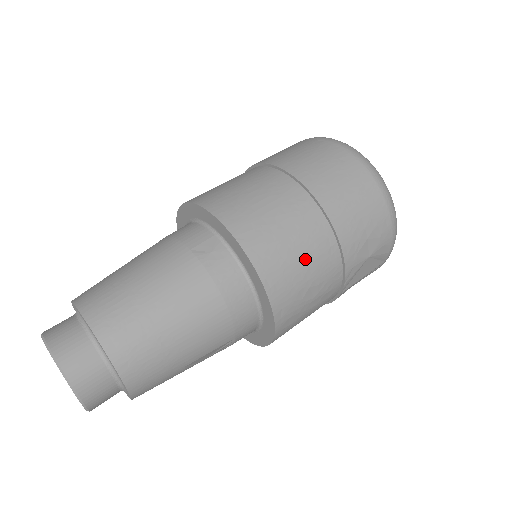
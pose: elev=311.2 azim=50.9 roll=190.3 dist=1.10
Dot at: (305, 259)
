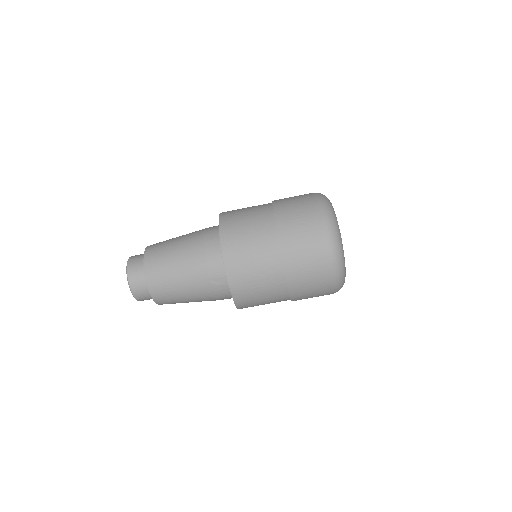
Dot at: (266, 303)
